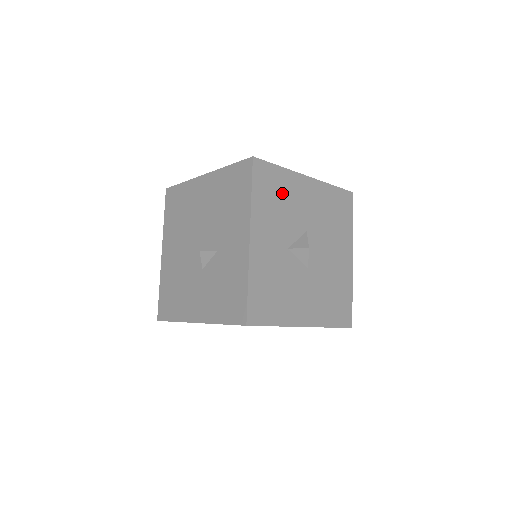
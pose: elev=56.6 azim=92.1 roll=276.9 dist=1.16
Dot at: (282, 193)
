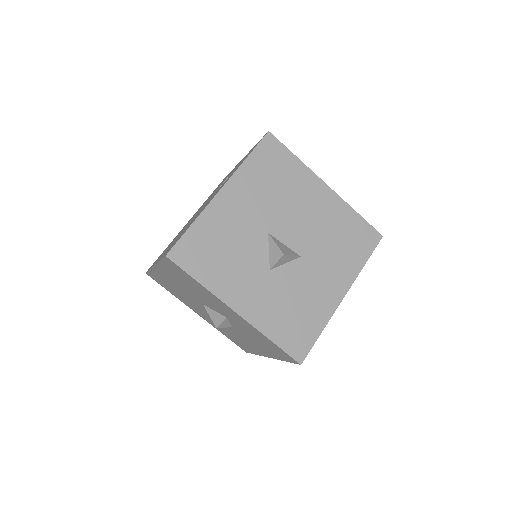
Dot at: (217, 240)
